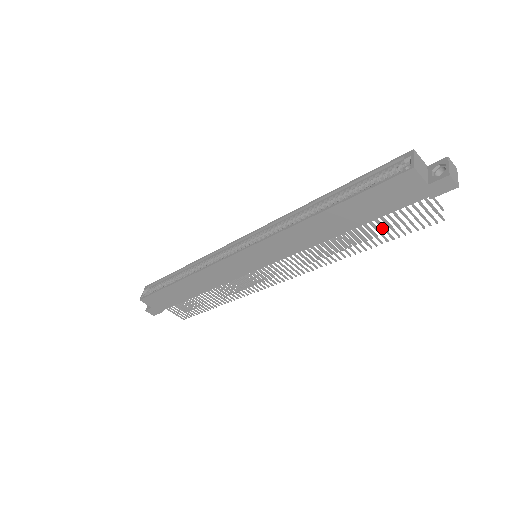
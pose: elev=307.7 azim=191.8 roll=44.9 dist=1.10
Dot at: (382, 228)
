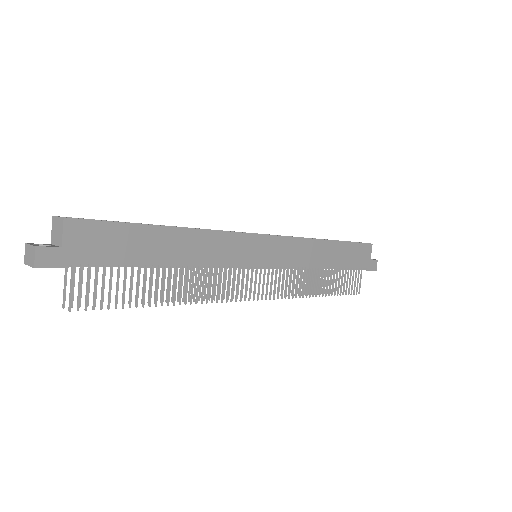
Dot at: (339, 280)
